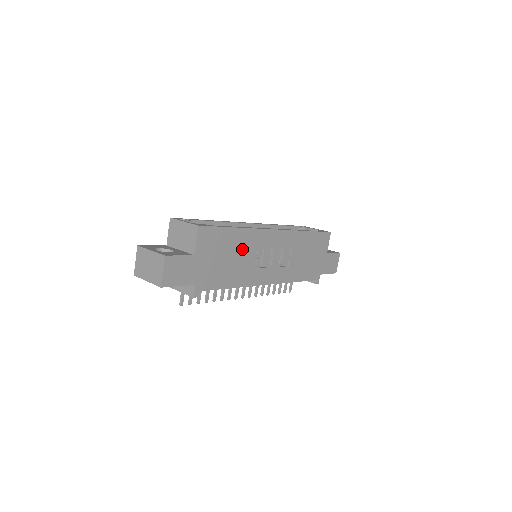
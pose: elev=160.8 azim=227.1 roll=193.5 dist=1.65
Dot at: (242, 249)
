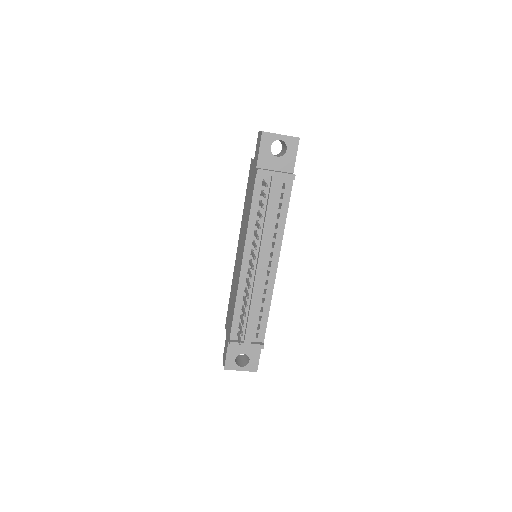
Dot at: occluded
